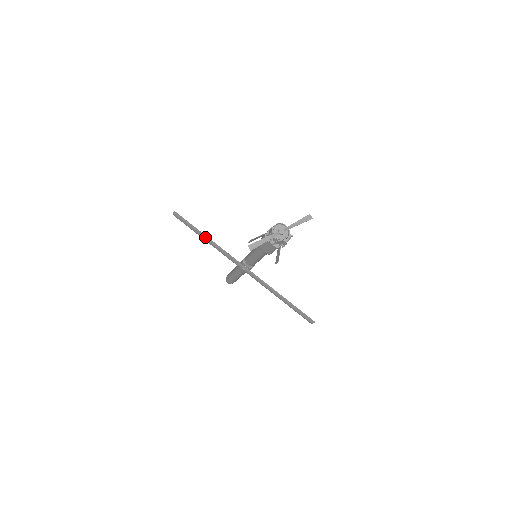
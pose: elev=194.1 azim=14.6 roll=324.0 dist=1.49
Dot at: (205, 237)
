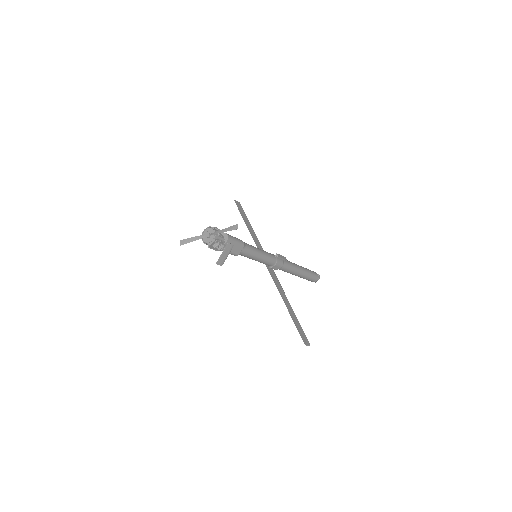
Dot at: (248, 228)
